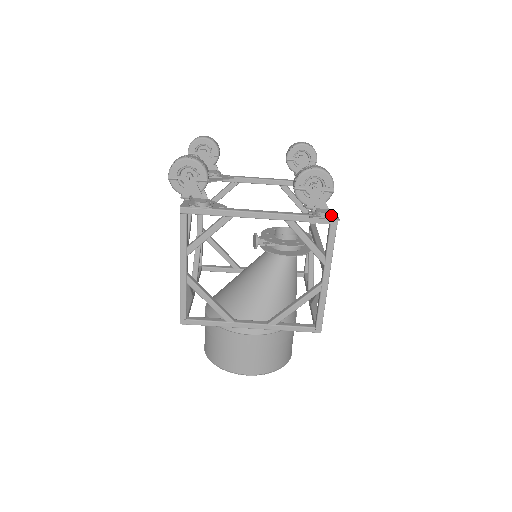
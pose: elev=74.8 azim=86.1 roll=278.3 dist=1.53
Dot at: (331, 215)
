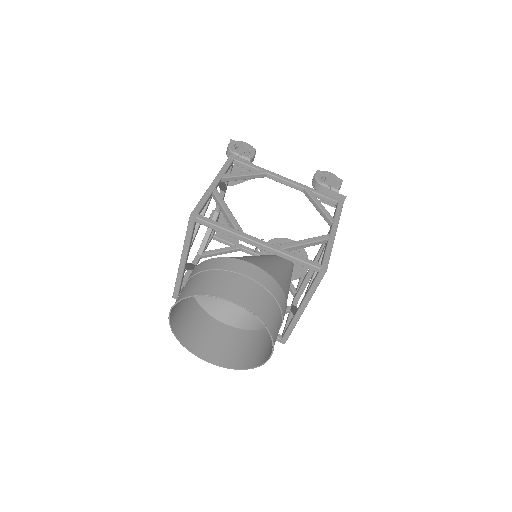
Dot at: (339, 198)
